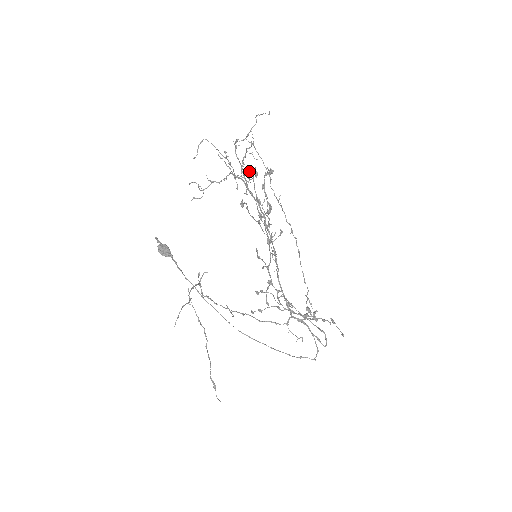
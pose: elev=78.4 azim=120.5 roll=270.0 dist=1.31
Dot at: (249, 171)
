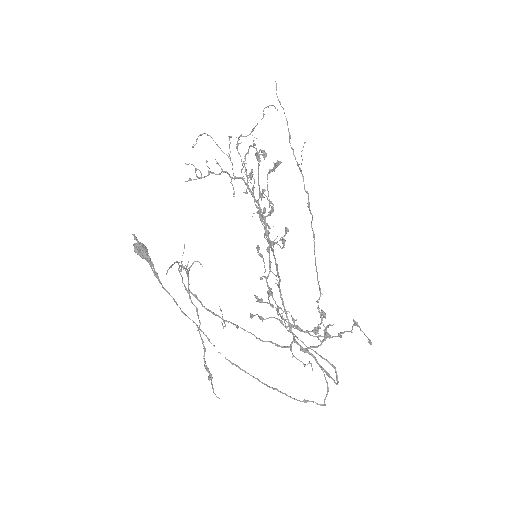
Dot at: (256, 156)
